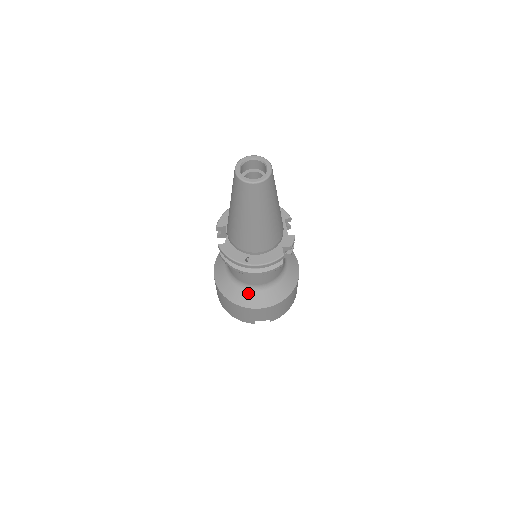
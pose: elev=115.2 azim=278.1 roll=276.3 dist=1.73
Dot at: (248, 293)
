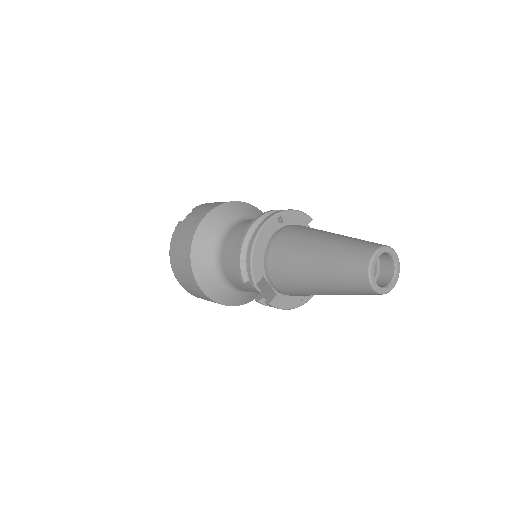
Dot at: occluded
